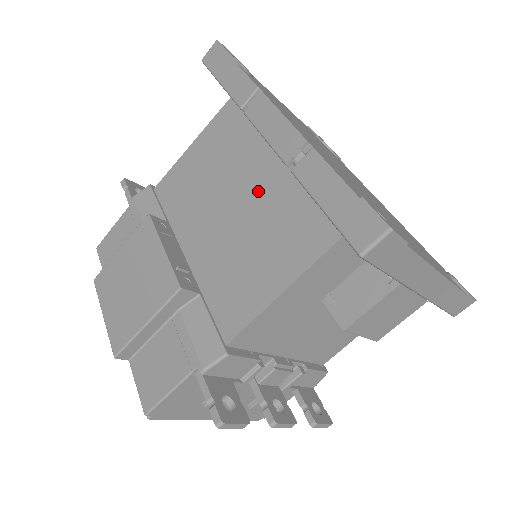
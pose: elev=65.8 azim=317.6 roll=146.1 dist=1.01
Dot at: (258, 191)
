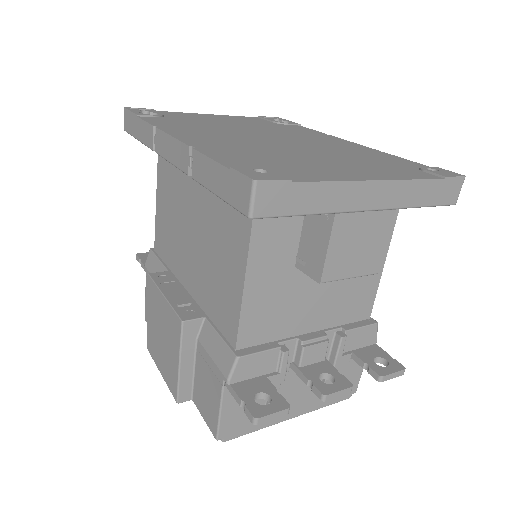
Dot at: (199, 207)
